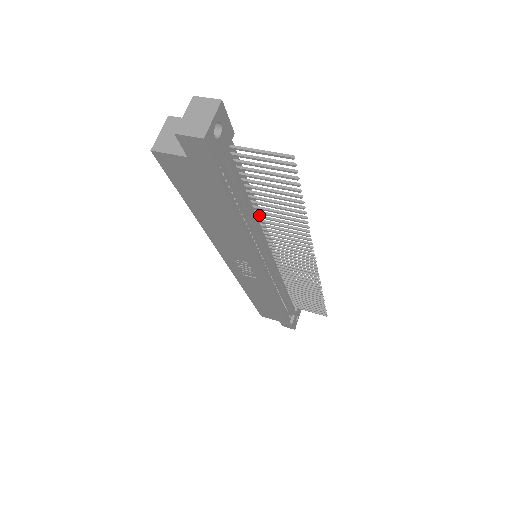
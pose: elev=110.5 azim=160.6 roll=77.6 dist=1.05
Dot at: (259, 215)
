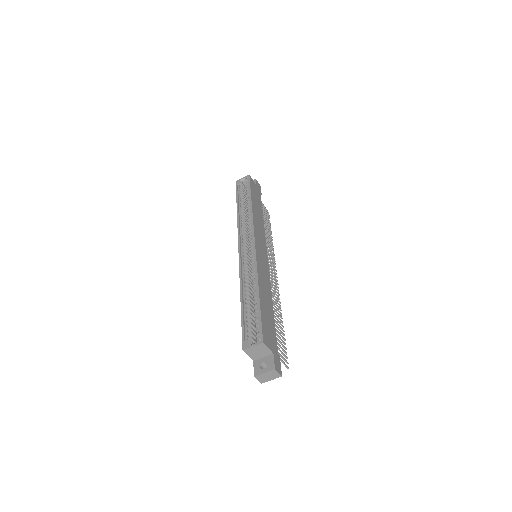
Dot at: occluded
